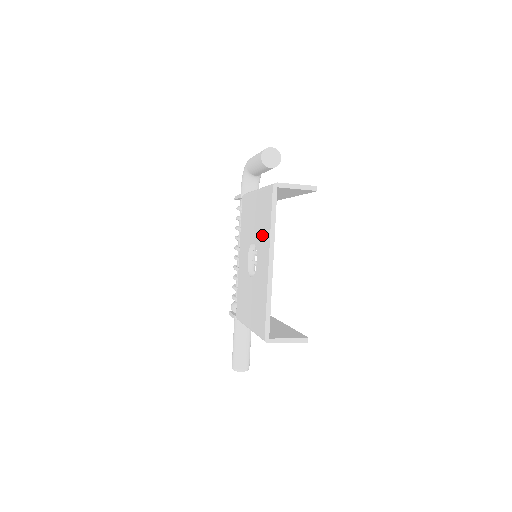
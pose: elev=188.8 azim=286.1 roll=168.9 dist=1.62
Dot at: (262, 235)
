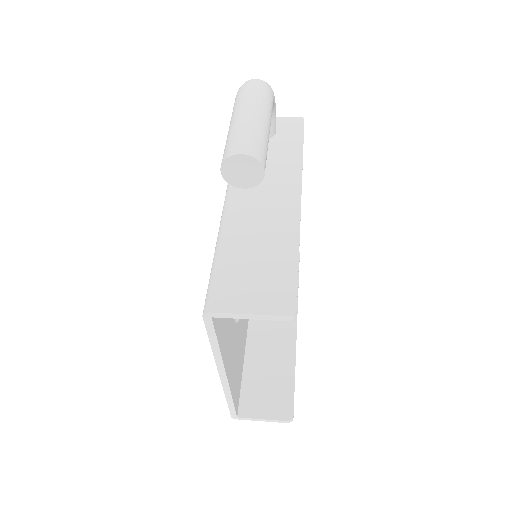
Dot at: occluded
